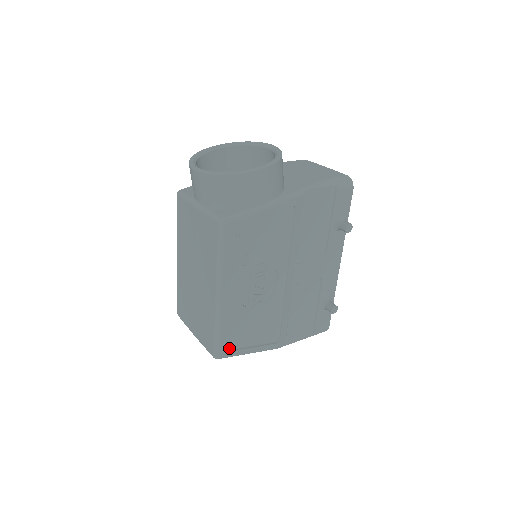
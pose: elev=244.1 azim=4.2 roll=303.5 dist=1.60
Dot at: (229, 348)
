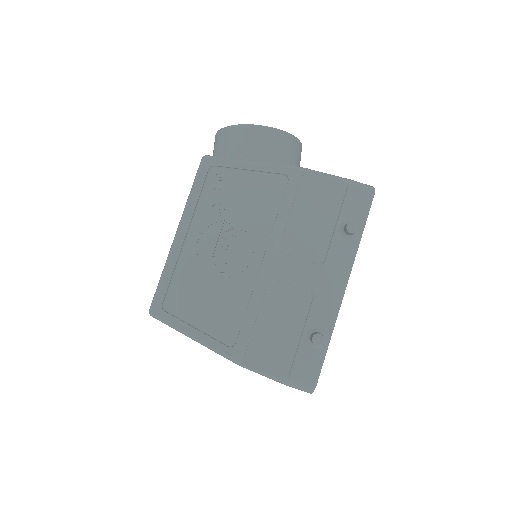
Dot at: (169, 310)
